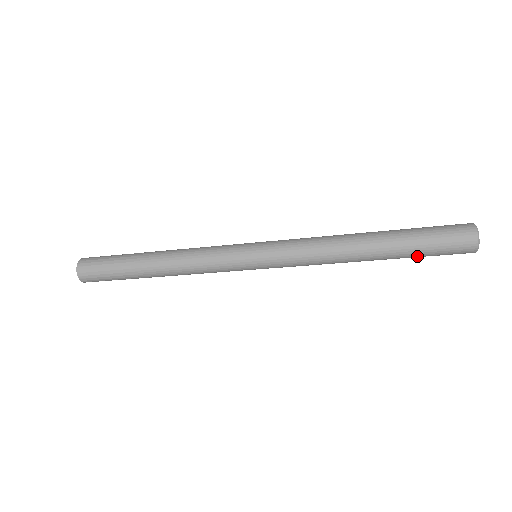
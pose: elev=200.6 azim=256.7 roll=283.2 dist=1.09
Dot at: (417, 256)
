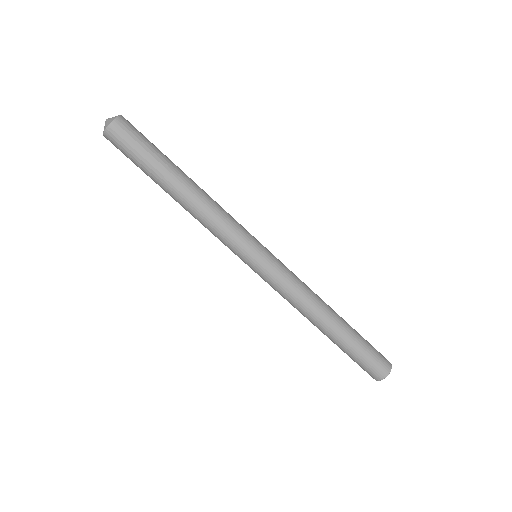
Dot at: (351, 353)
